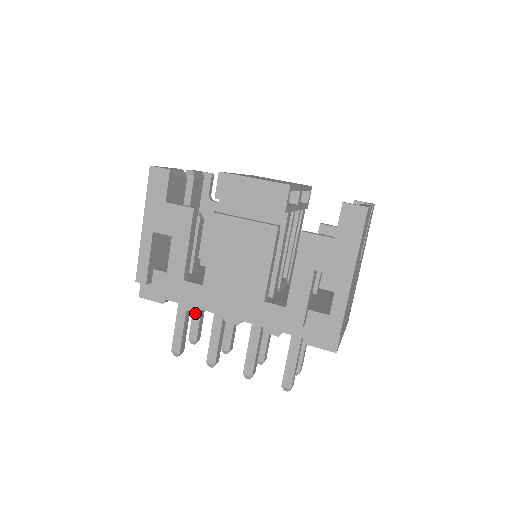
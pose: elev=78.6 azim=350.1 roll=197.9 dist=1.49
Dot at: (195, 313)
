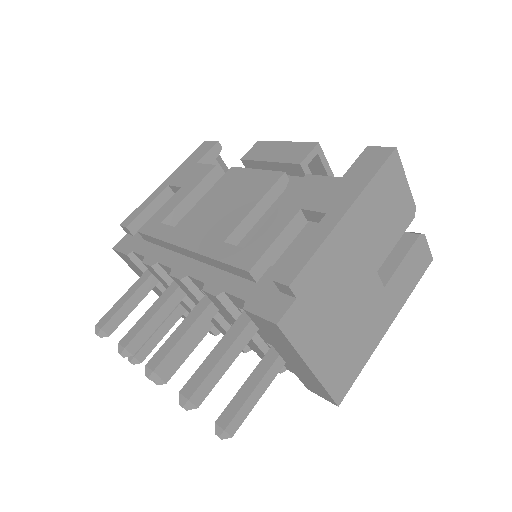
Dot at: occluded
